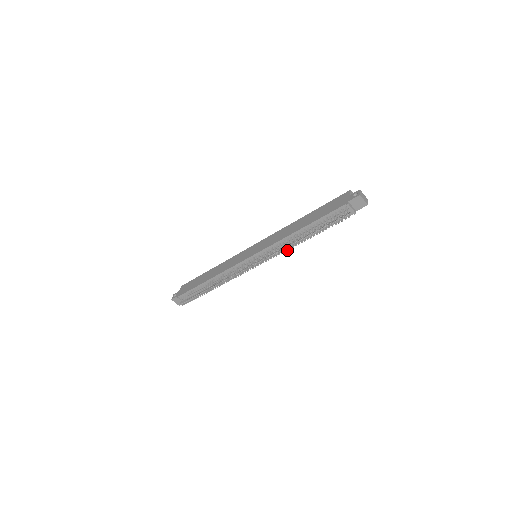
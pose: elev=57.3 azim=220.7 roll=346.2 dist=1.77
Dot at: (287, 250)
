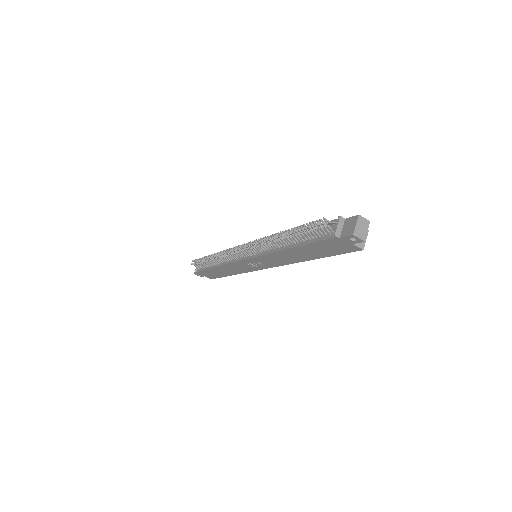
Dot at: (264, 241)
